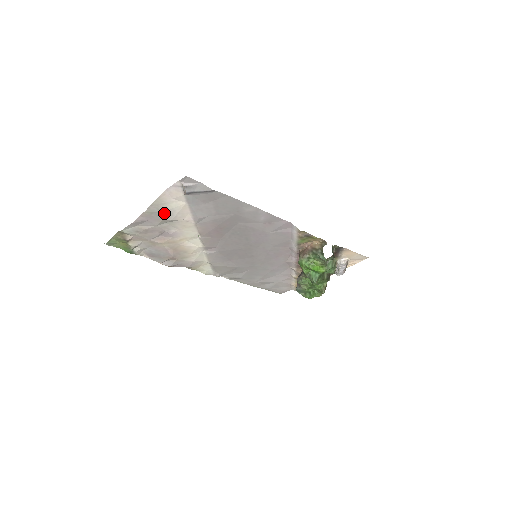
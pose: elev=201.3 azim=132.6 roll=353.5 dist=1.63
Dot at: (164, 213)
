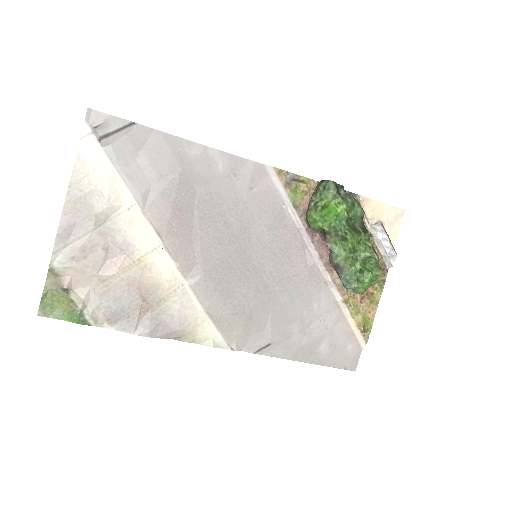
Dot at: (91, 197)
